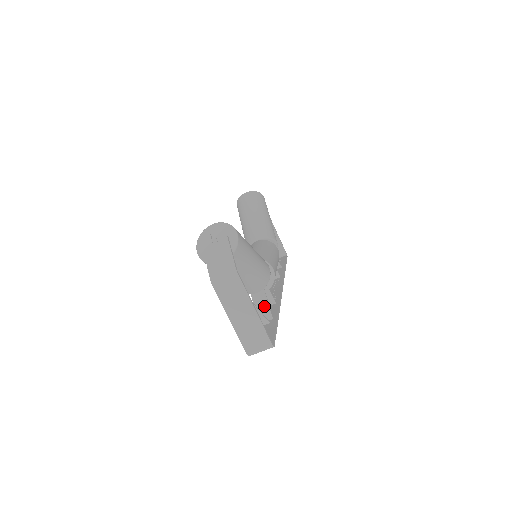
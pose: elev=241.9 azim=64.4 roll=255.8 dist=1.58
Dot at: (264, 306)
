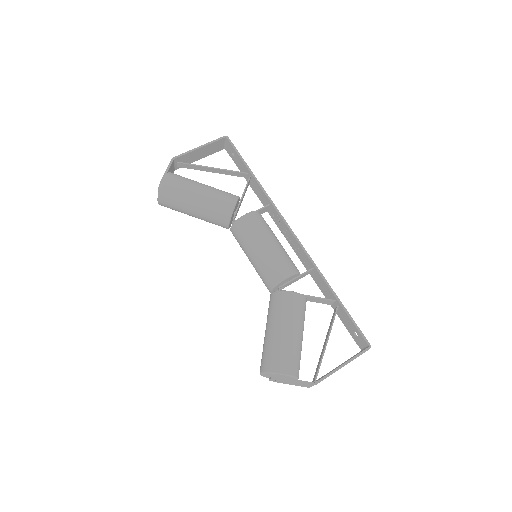
Dot at: (320, 301)
